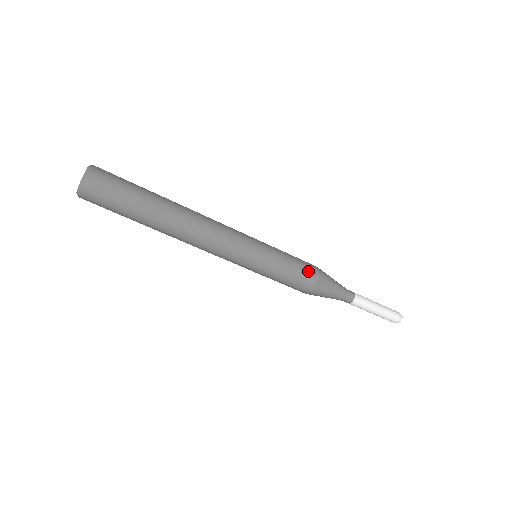
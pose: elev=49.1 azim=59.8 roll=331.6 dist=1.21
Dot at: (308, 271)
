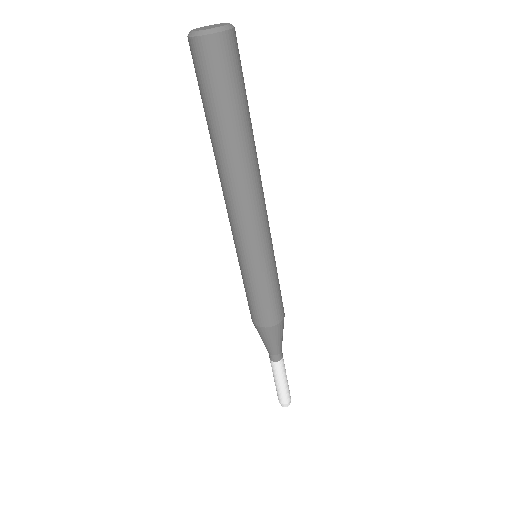
Dot at: (282, 302)
